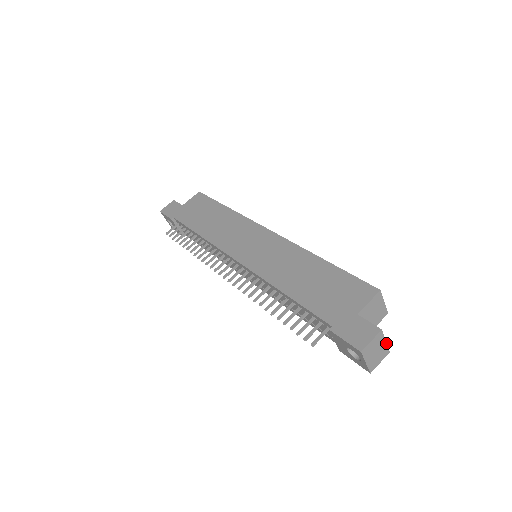
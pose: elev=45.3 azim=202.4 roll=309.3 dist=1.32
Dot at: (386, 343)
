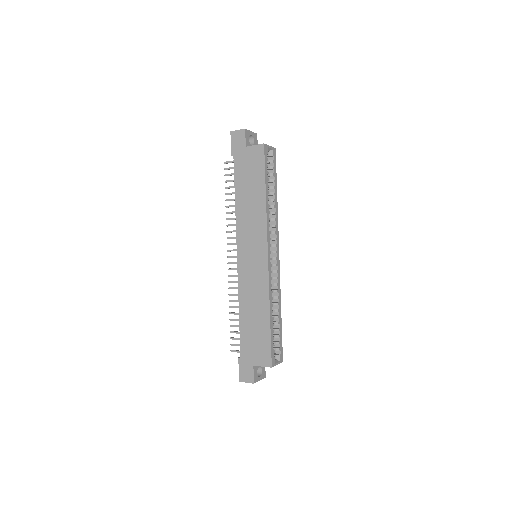
Dot at: occluded
